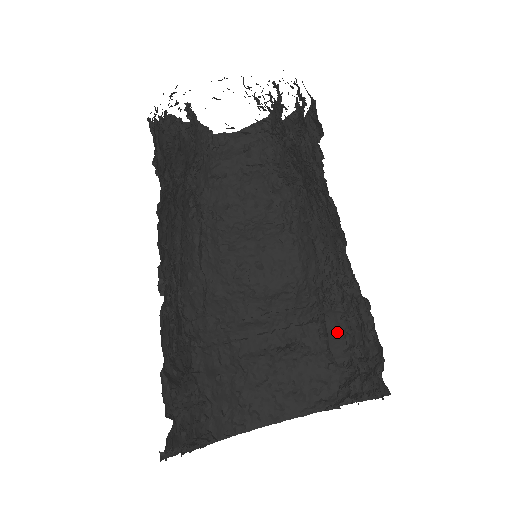
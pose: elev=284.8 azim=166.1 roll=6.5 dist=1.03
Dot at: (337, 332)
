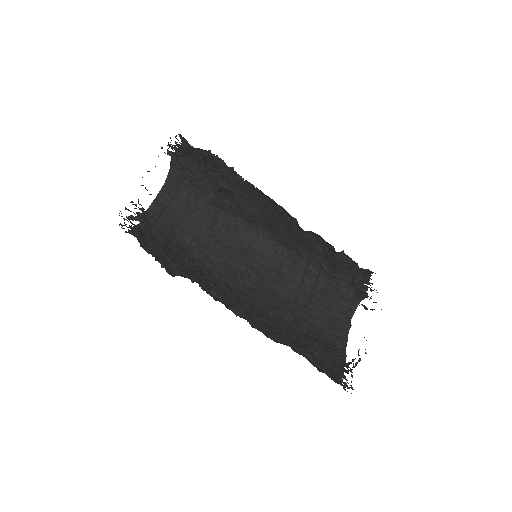
Dot at: occluded
